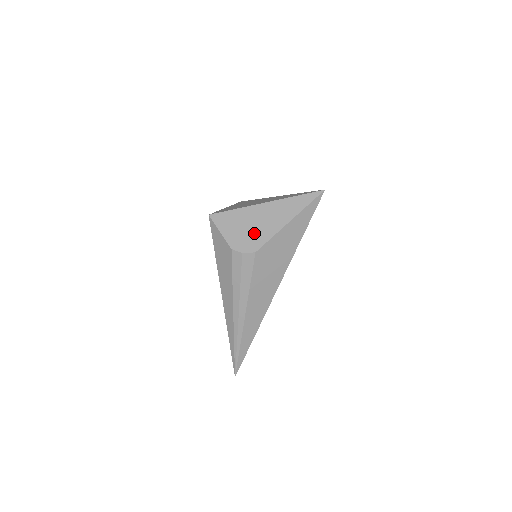
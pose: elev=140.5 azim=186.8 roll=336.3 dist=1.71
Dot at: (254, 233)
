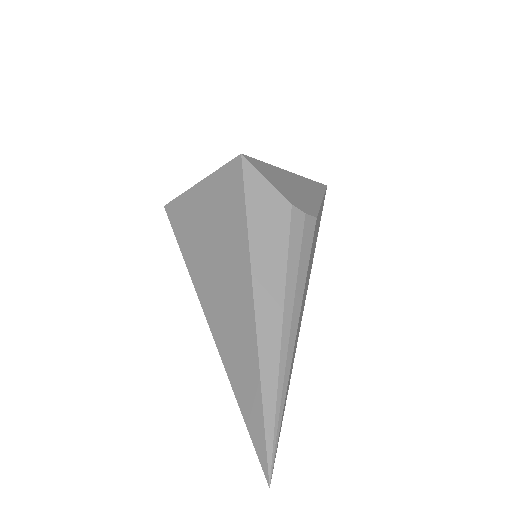
Dot at: (302, 197)
